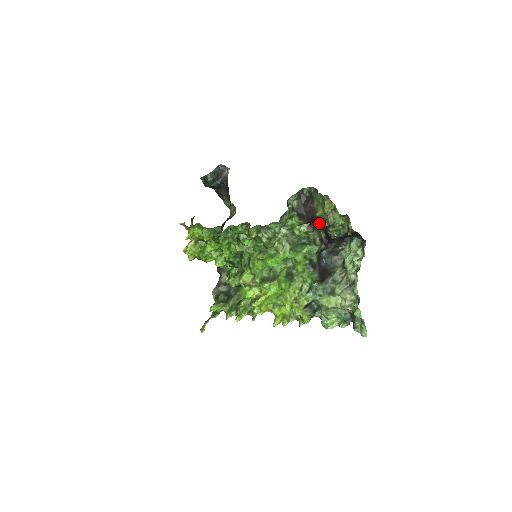
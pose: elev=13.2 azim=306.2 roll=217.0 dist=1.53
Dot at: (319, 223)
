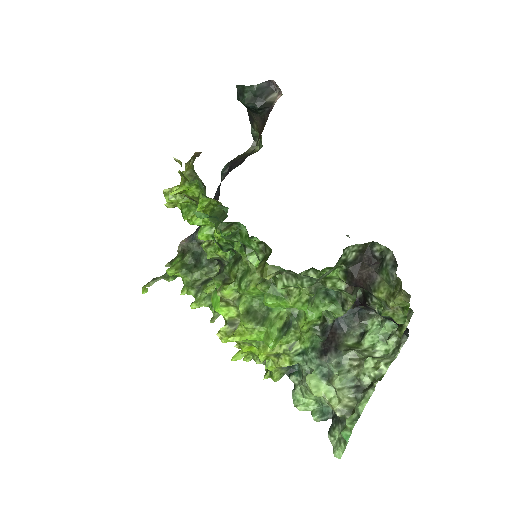
Dot at: occluded
